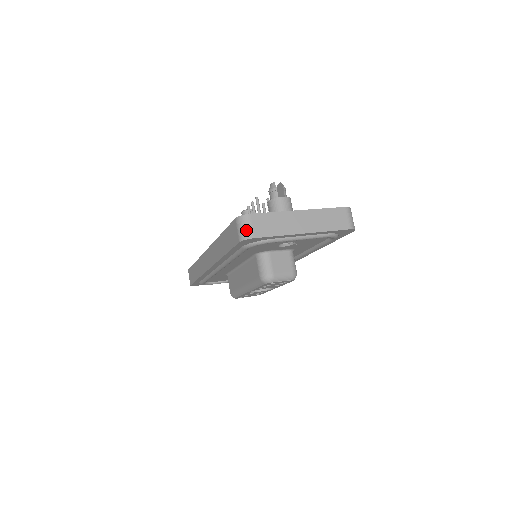
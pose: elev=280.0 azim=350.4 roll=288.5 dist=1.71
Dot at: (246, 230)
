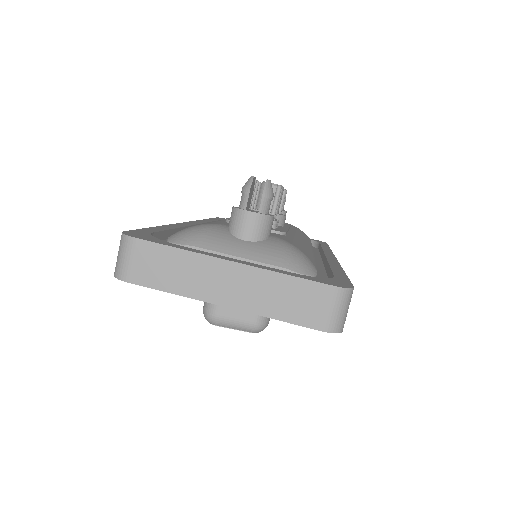
Dot at: (121, 263)
